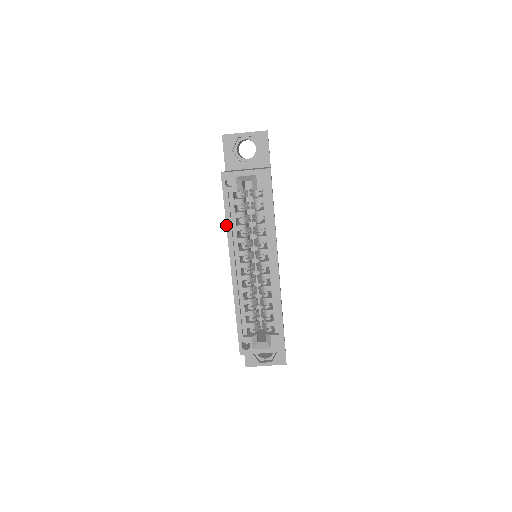
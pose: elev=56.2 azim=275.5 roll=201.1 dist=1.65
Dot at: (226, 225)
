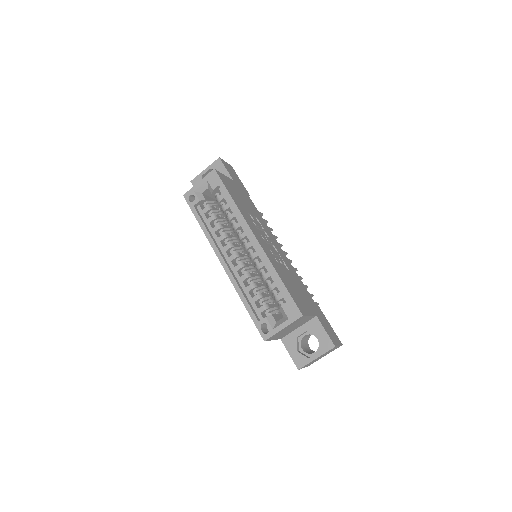
Dot at: (203, 231)
